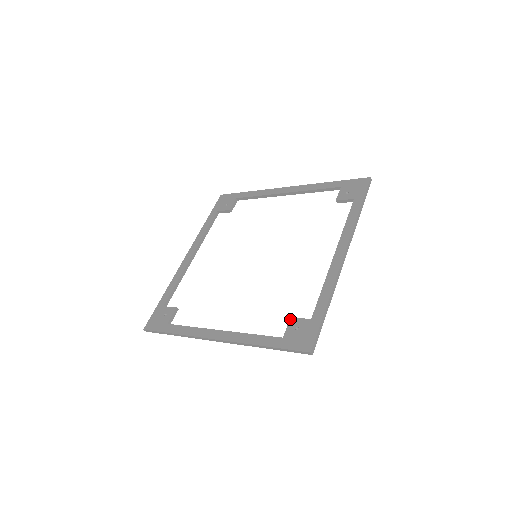
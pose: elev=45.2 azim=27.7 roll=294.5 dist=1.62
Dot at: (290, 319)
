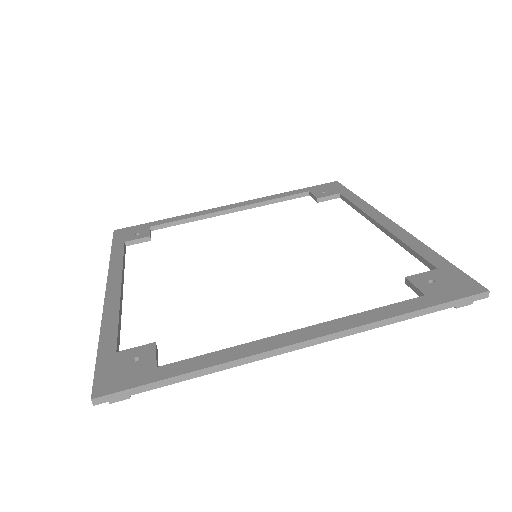
Dot at: (151, 343)
